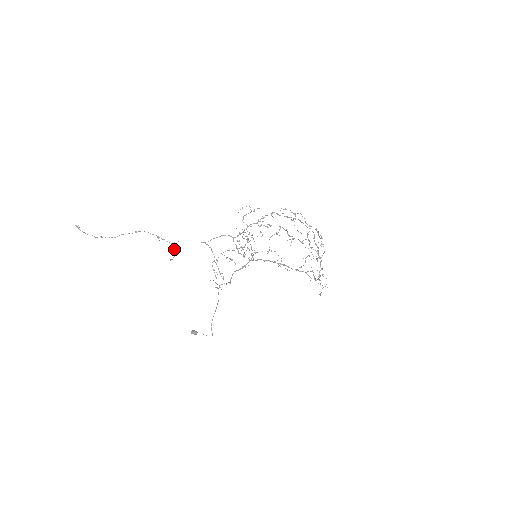
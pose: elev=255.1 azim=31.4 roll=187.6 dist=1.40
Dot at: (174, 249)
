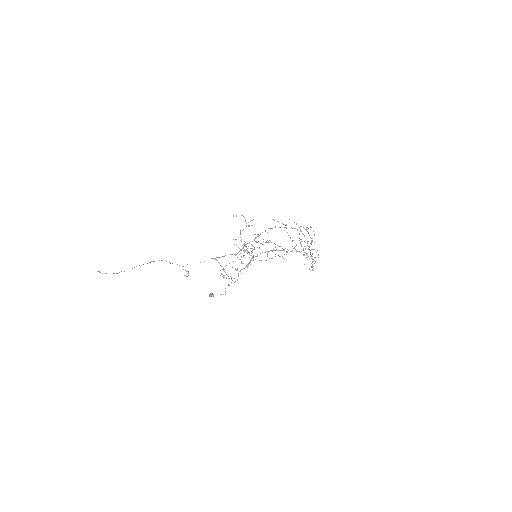
Dot at: occluded
